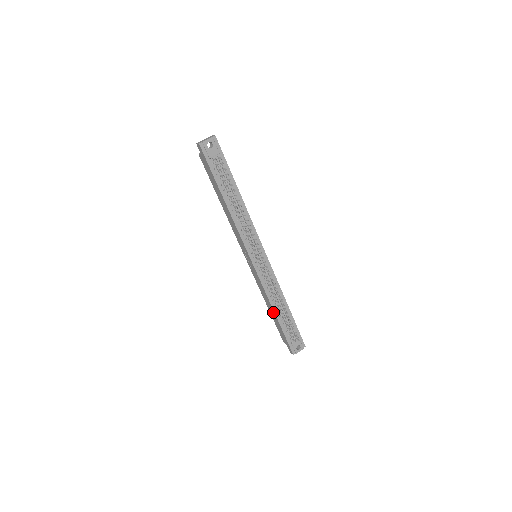
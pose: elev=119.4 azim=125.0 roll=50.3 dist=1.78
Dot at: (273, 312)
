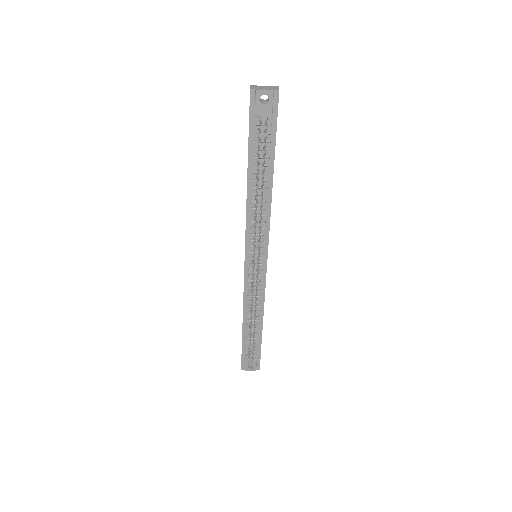
Dot at: occluded
